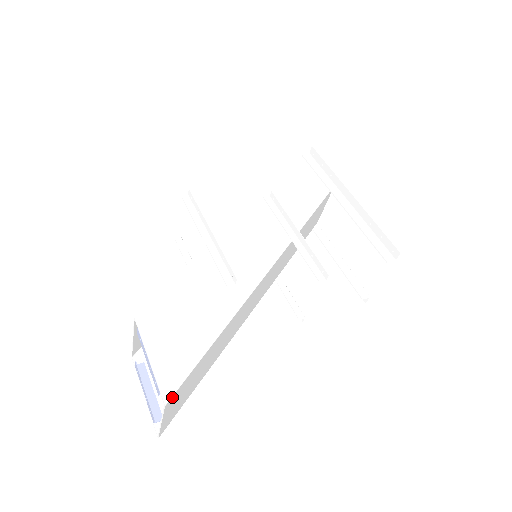
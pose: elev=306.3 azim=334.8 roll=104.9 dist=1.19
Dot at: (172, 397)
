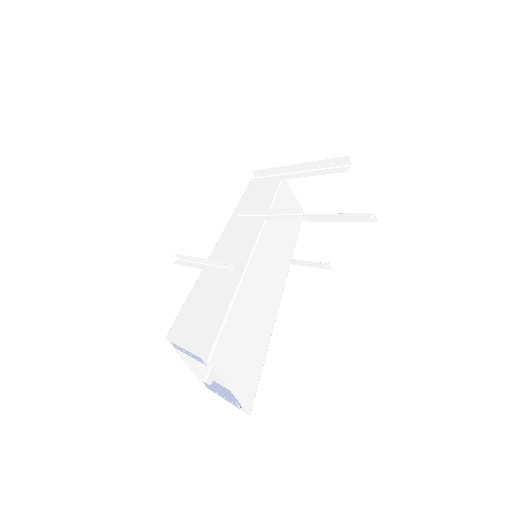
Dot at: (213, 355)
